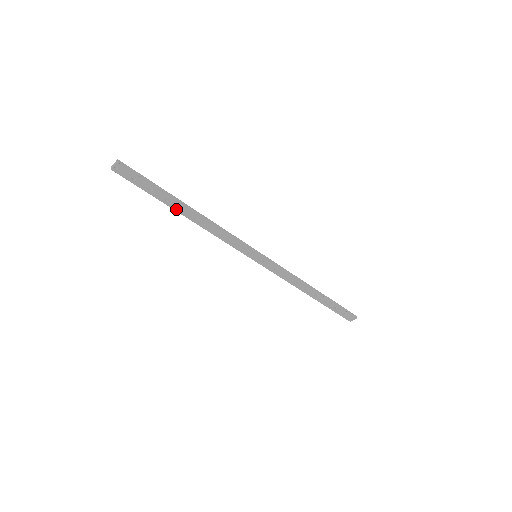
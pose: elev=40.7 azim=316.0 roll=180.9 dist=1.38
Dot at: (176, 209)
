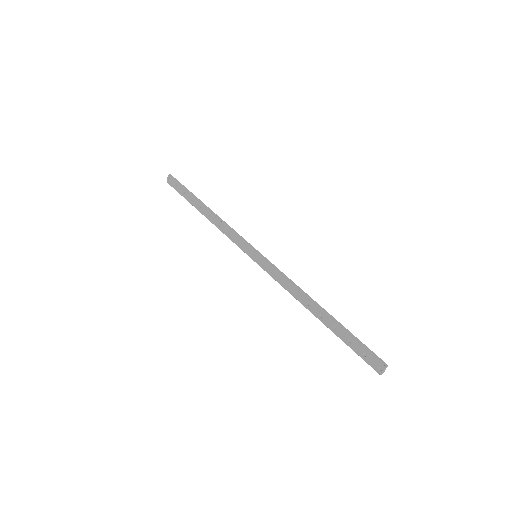
Dot at: (198, 209)
